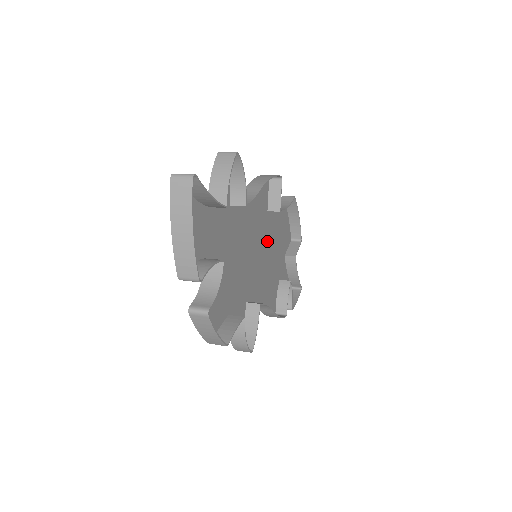
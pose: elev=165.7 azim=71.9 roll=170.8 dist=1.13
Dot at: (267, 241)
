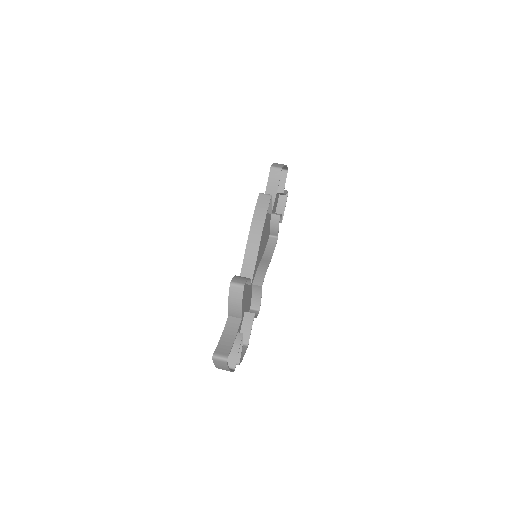
Dot at: occluded
